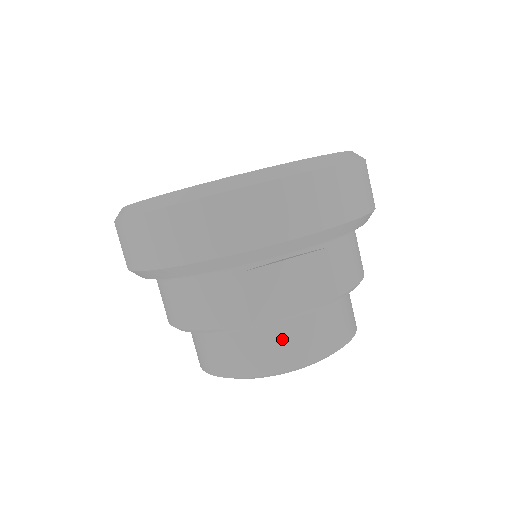
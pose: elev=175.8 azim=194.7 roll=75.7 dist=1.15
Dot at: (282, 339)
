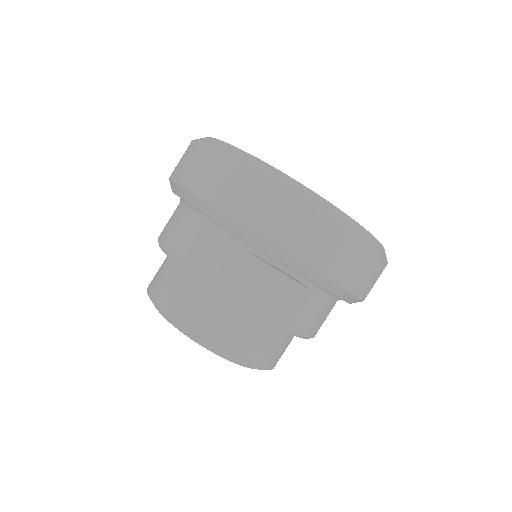
Dot at: (225, 321)
